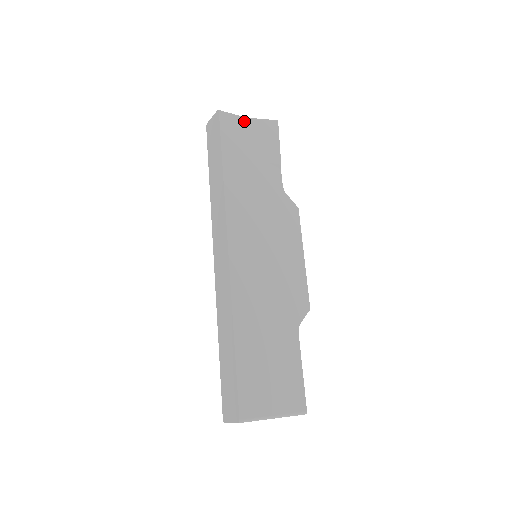
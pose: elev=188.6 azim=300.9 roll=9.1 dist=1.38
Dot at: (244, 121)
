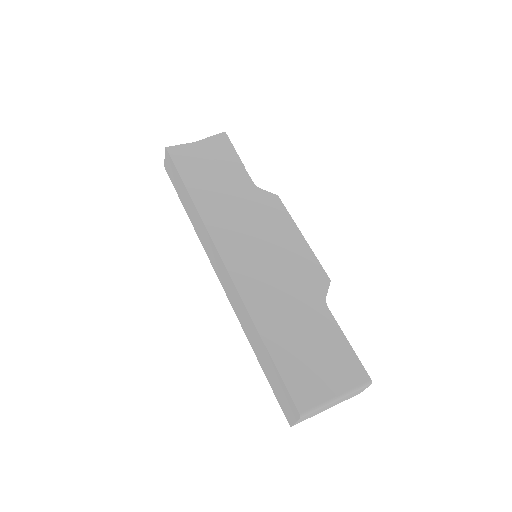
Dot at: (193, 146)
